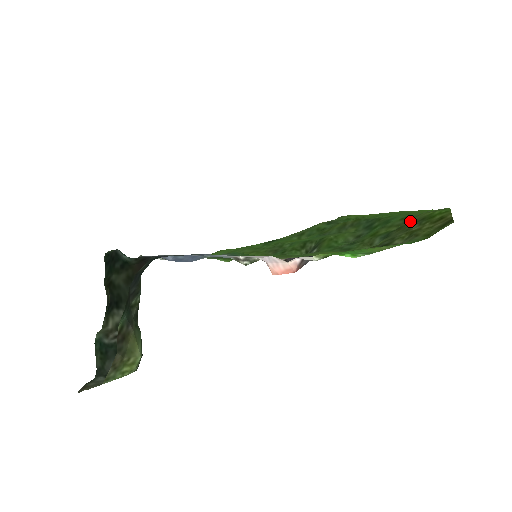
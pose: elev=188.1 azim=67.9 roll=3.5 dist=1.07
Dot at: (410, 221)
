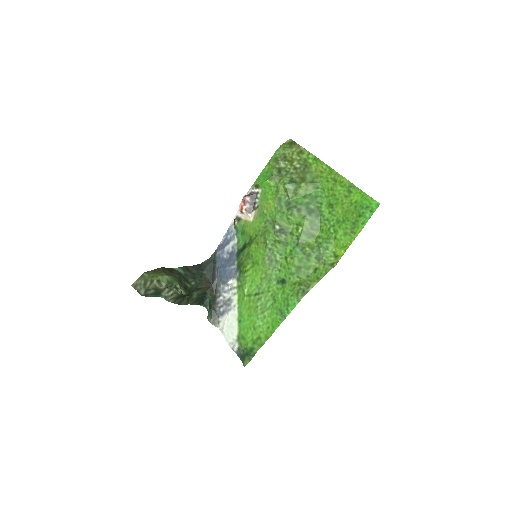
Dot at: (309, 177)
